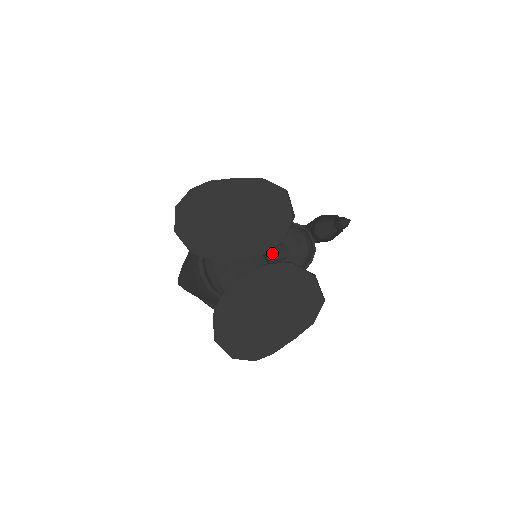
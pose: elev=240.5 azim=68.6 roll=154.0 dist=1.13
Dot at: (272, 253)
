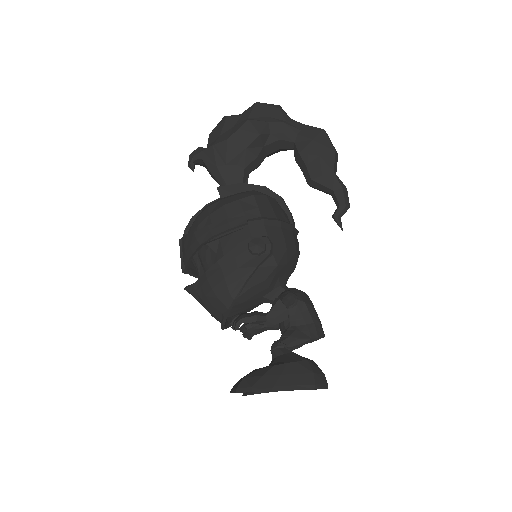
Dot at: occluded
